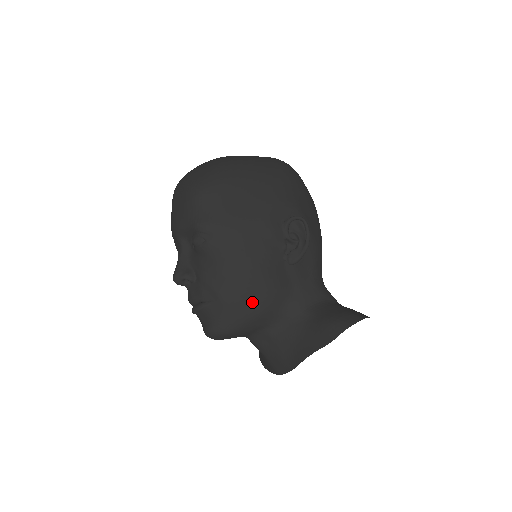
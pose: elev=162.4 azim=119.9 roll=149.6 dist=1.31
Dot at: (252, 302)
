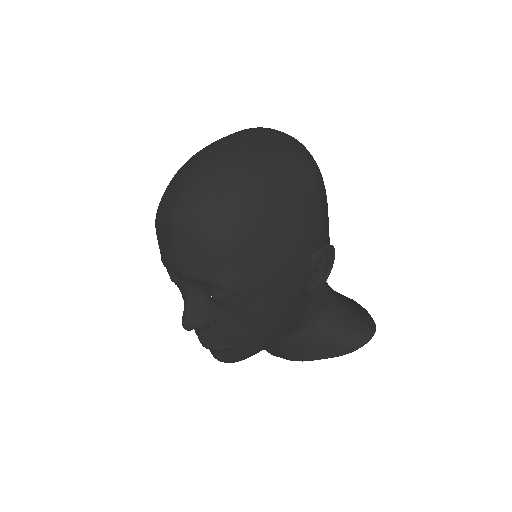
Dot at: (274, 337)
